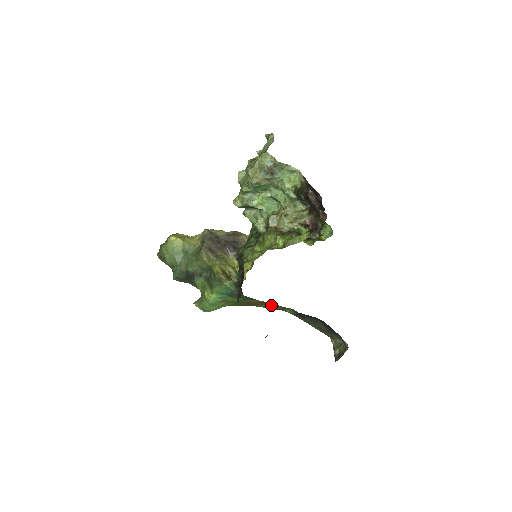
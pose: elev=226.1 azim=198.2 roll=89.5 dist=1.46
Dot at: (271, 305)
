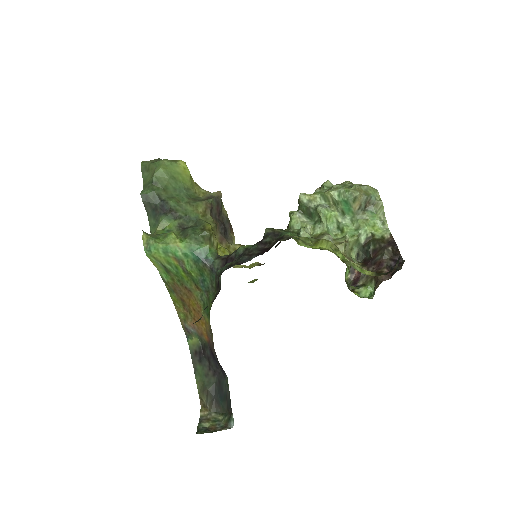
Dot at: (194, 317)
